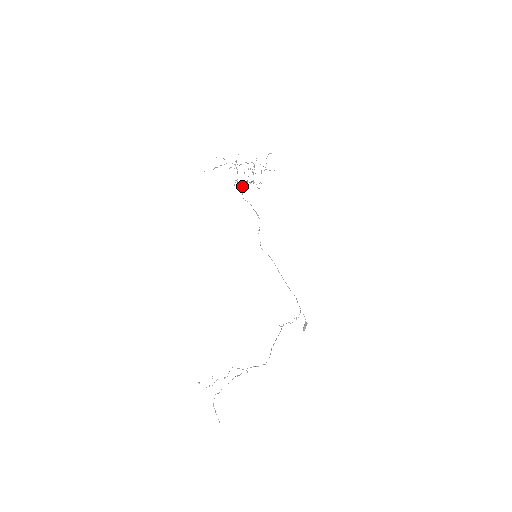
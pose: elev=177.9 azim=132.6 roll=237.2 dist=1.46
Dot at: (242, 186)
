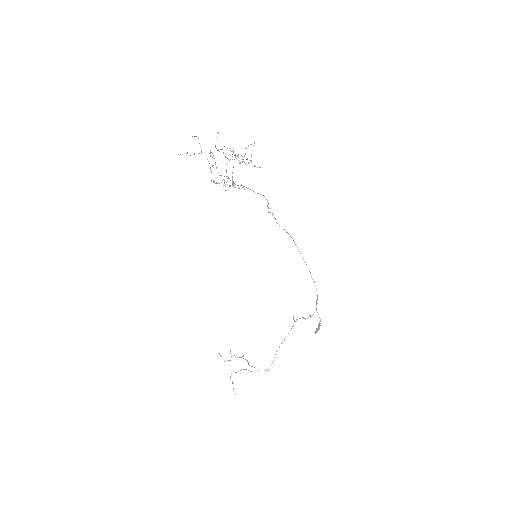
Dot at: (228, 177)
